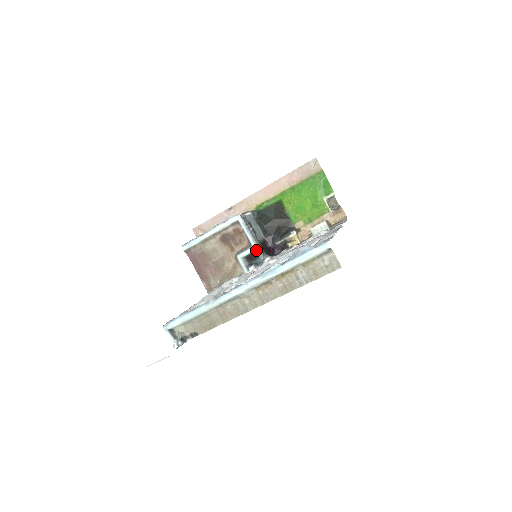
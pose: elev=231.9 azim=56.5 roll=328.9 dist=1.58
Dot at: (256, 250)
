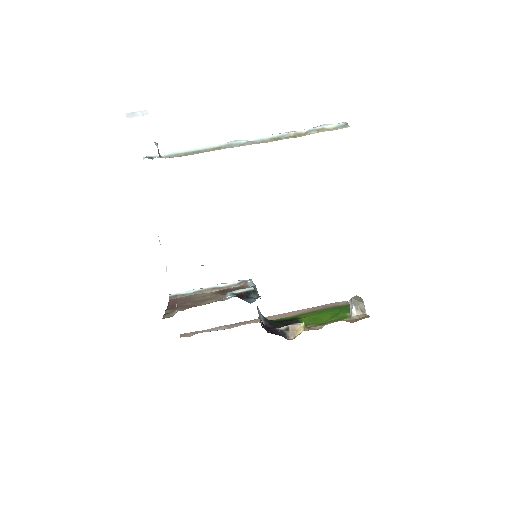
Dot at: (253, 290)
